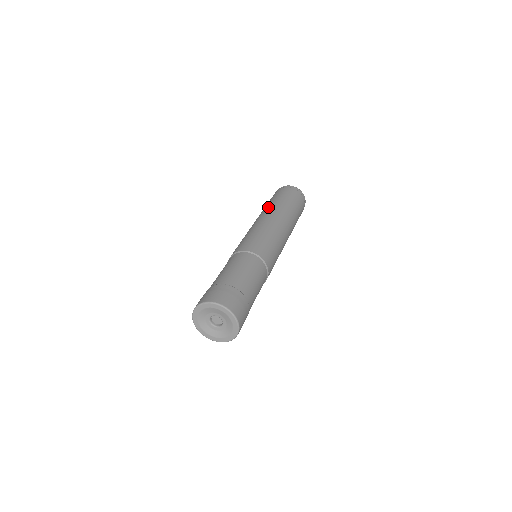
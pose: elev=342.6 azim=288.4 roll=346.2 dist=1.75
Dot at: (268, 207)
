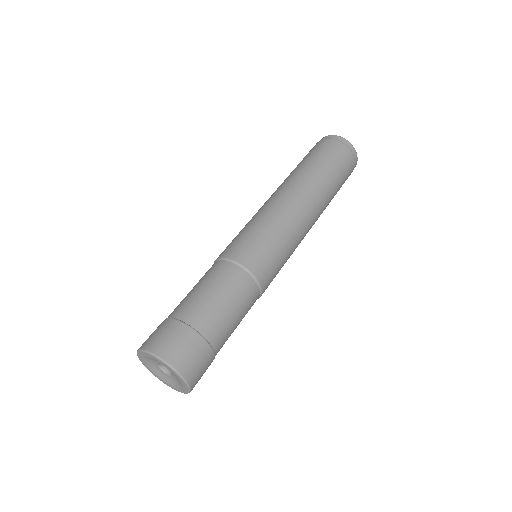
Dot at: (294, 175)
